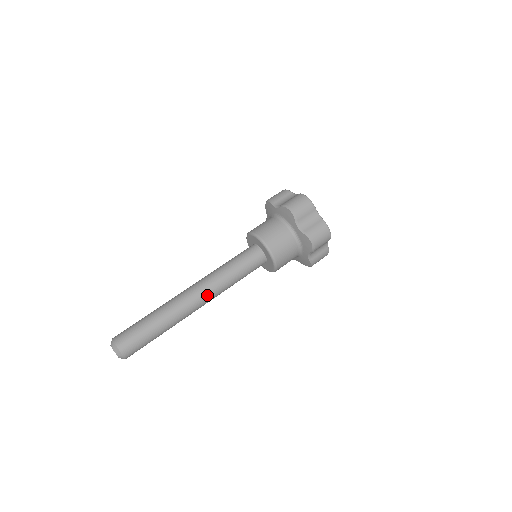
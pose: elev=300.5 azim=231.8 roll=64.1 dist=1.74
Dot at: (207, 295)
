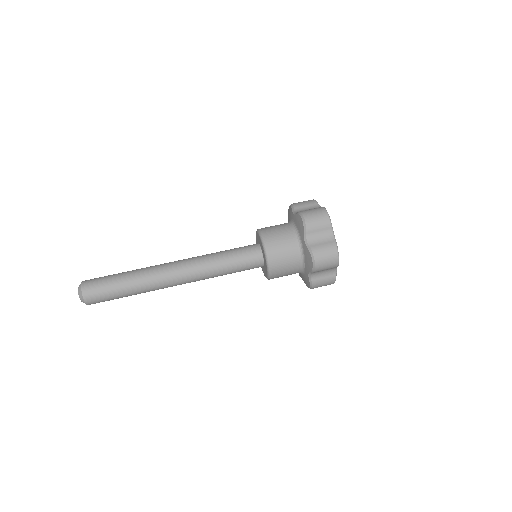
Dot at: (187, 275)
